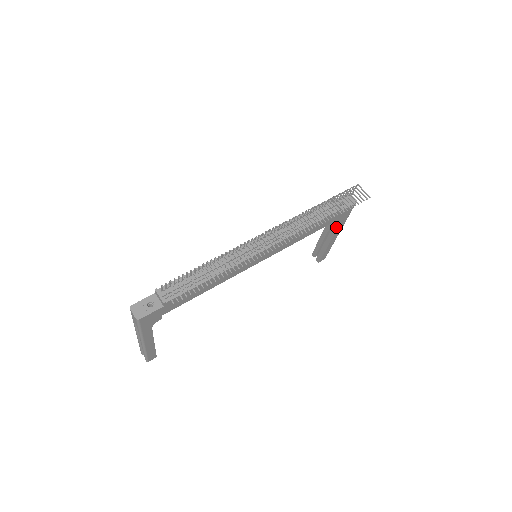
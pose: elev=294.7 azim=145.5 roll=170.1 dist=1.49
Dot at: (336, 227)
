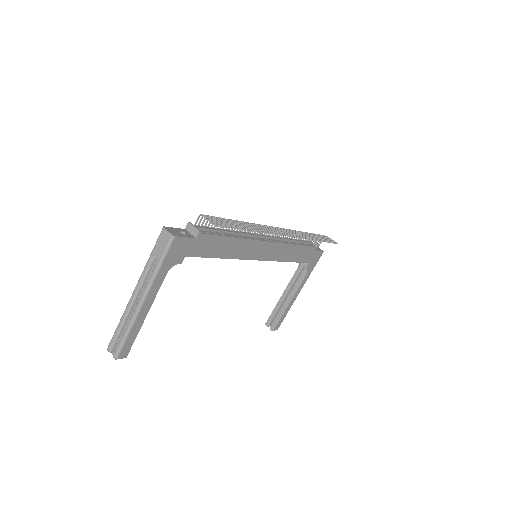
Dot at: (302, 278)
